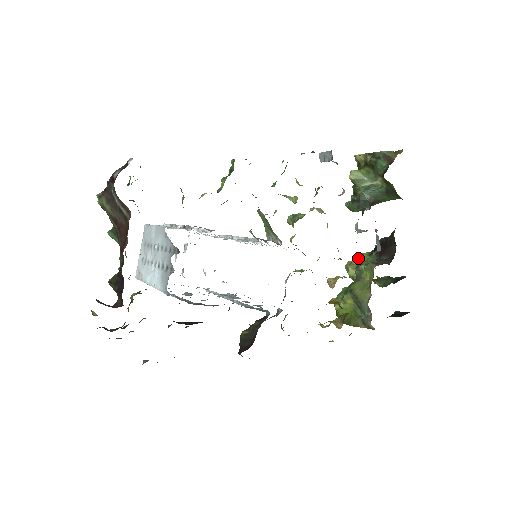
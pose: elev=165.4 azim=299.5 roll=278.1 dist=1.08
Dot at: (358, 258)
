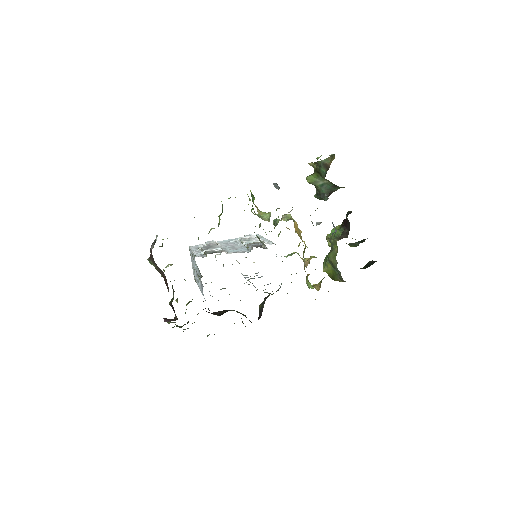
Dot at: (331, 233)
